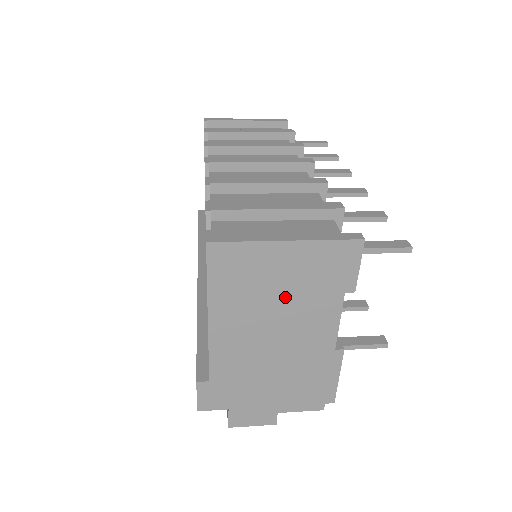
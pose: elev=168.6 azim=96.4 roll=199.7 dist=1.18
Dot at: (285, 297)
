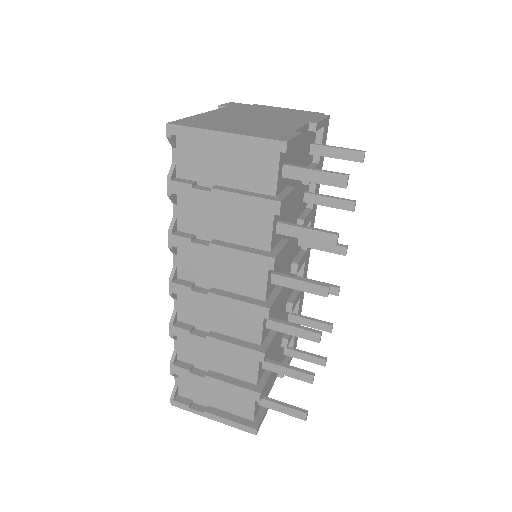
Dot at: occluded
